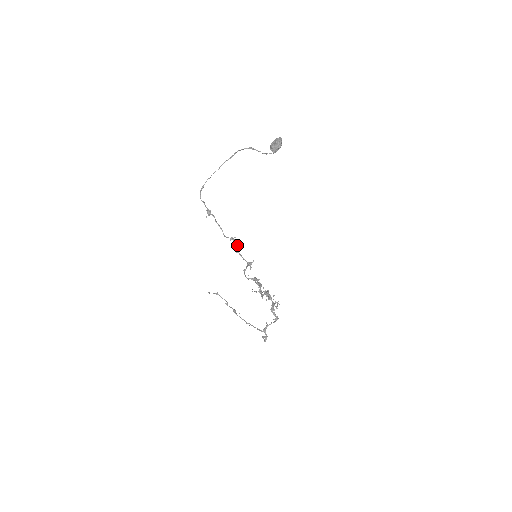
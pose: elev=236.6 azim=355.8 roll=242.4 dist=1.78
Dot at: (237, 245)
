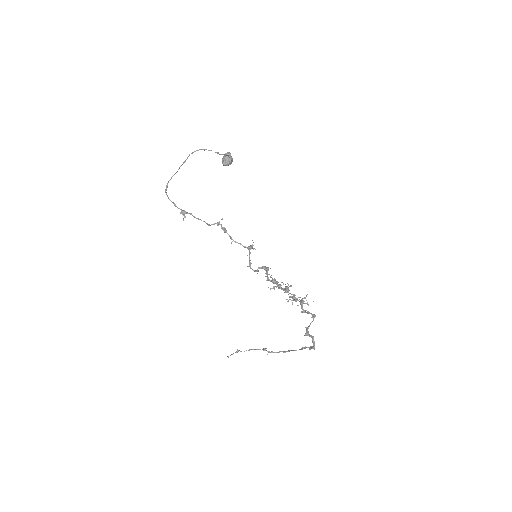
Dot at: (228, 234)
